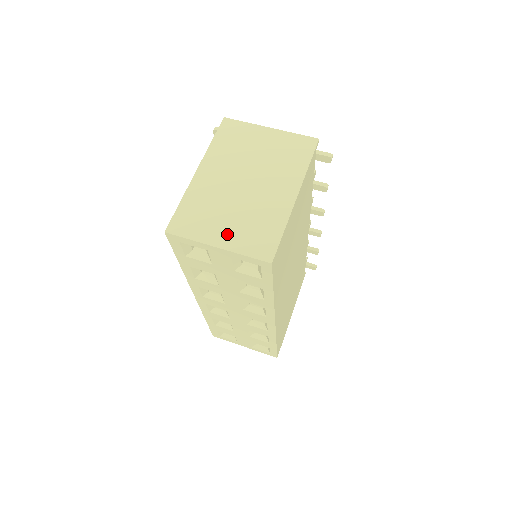
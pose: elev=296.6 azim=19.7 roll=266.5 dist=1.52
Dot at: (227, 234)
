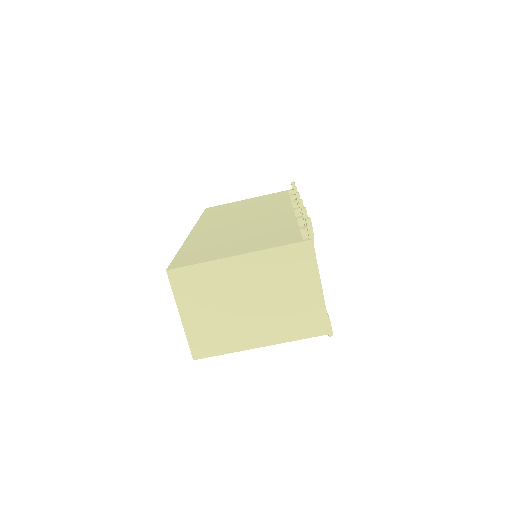
Dot at: (196, 317)
